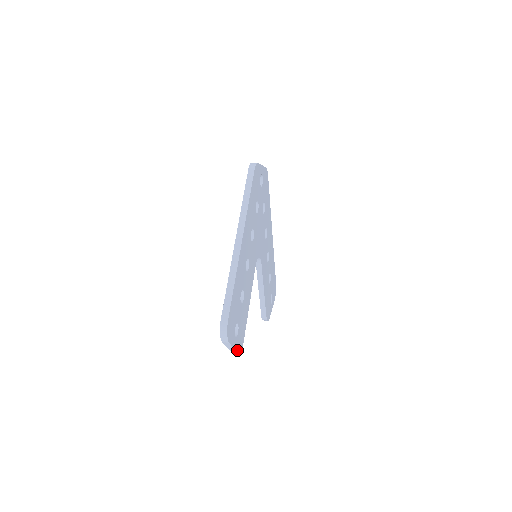
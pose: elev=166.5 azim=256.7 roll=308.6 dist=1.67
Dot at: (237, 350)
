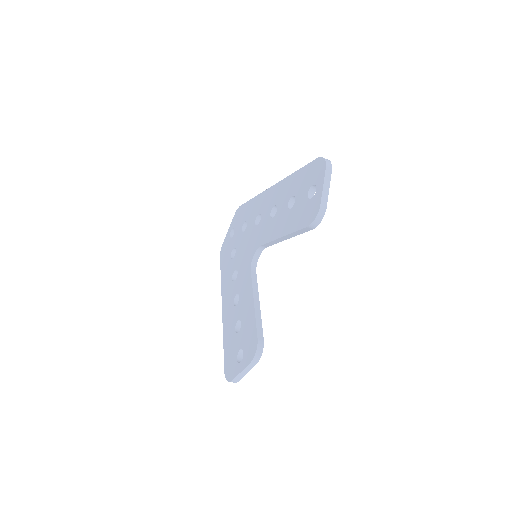
Dot at: (326, 205)
